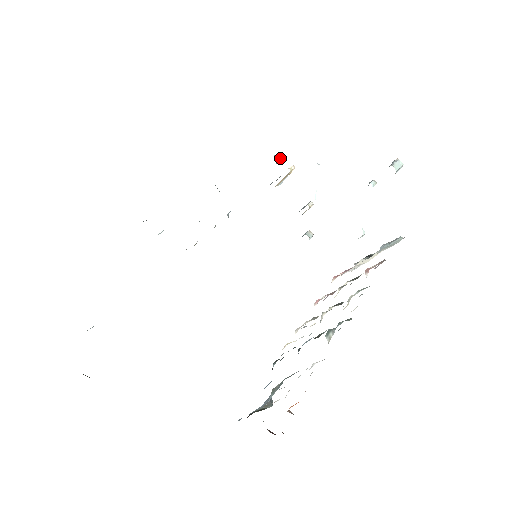
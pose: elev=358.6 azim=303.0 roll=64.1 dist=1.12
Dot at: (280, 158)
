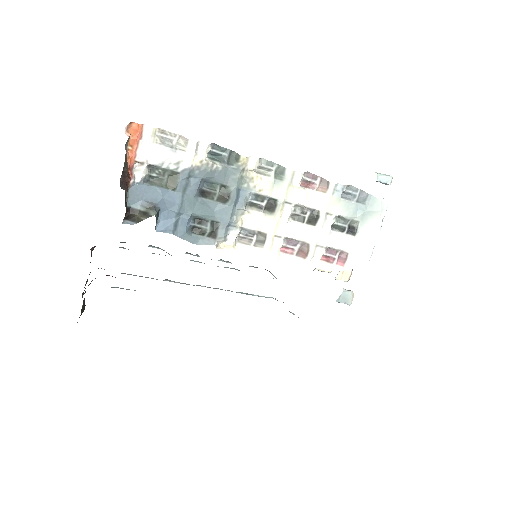
Dot at: occluded
